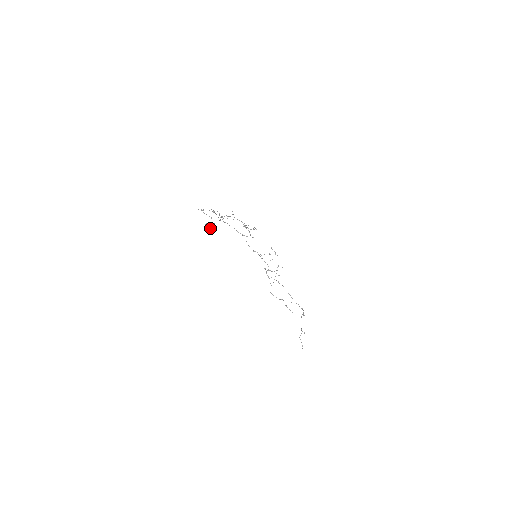
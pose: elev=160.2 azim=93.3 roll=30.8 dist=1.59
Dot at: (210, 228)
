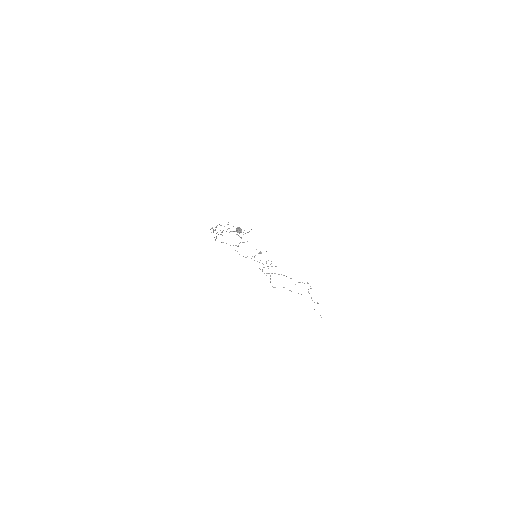
Dot at: (241, 231)
